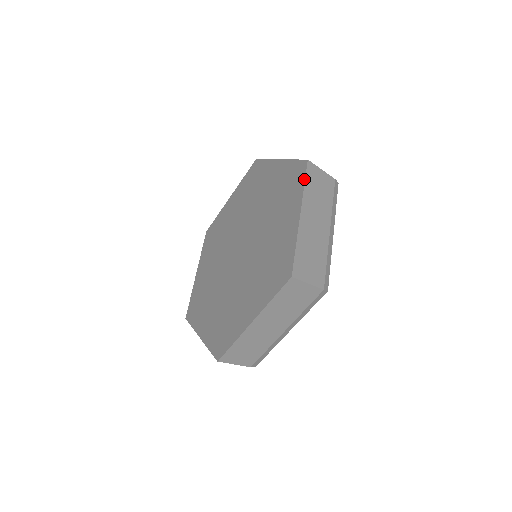
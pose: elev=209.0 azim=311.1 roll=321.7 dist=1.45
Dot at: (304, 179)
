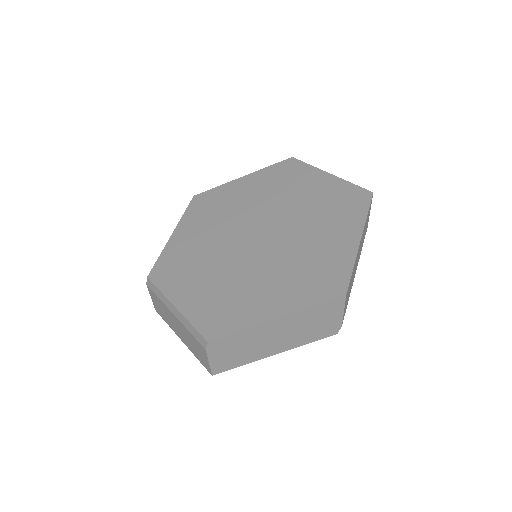
Dot at: (304, 163)
